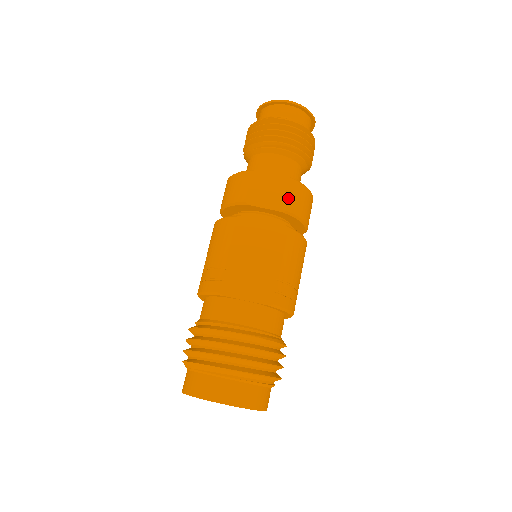
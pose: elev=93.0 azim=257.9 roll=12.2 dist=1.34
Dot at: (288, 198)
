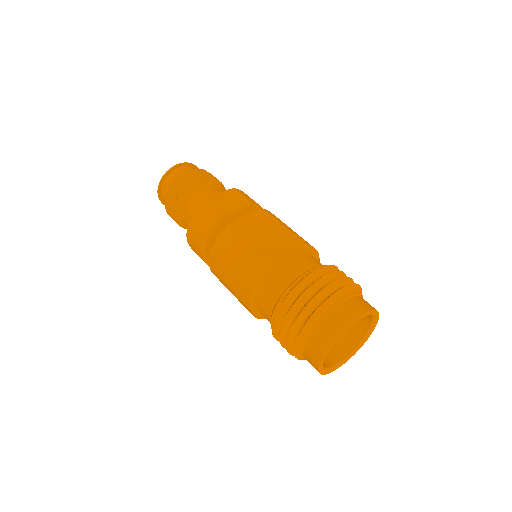
Dot at: (243, 197)
